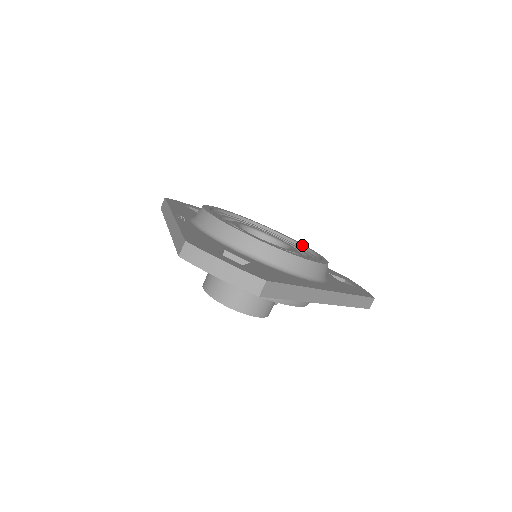
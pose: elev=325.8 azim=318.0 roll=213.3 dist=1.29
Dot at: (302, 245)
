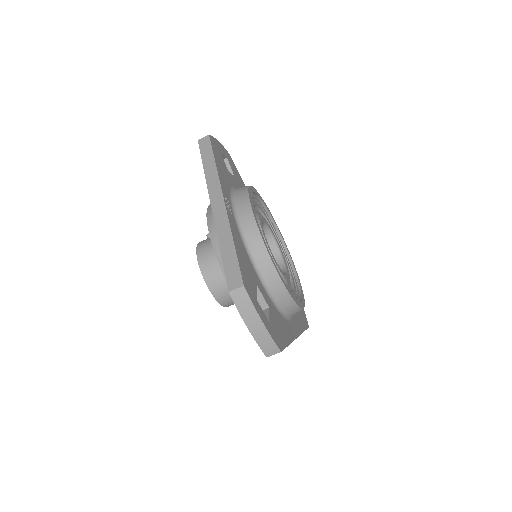
Dot at: (289, 254)
